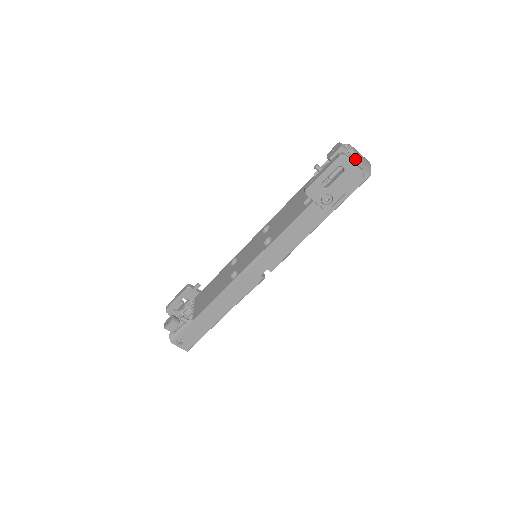
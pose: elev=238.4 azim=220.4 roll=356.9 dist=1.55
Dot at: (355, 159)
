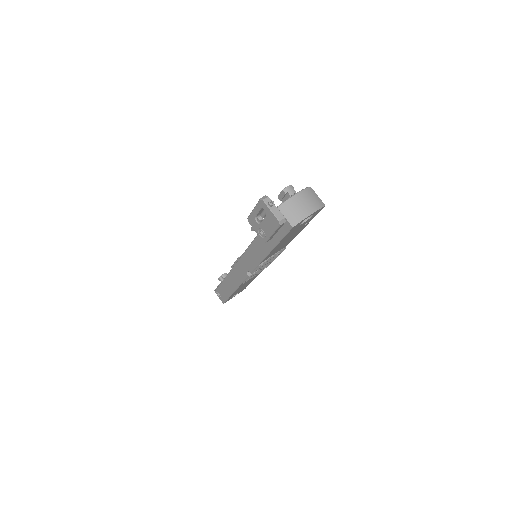
Dot at: (282, 206)
